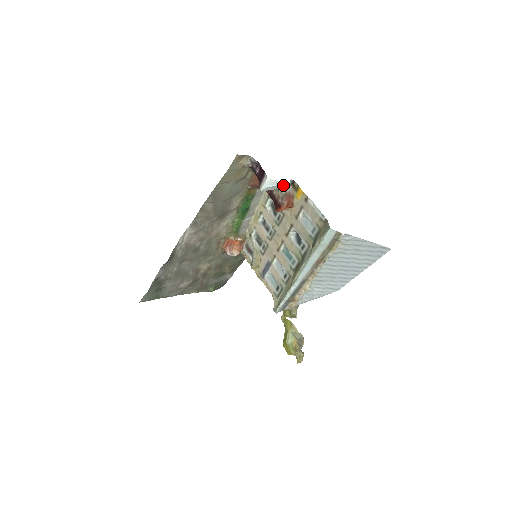
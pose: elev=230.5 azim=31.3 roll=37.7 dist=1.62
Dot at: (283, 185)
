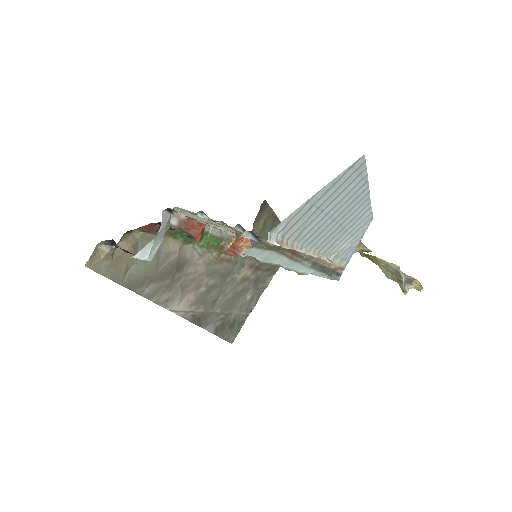
Dot at: (159, 234)
